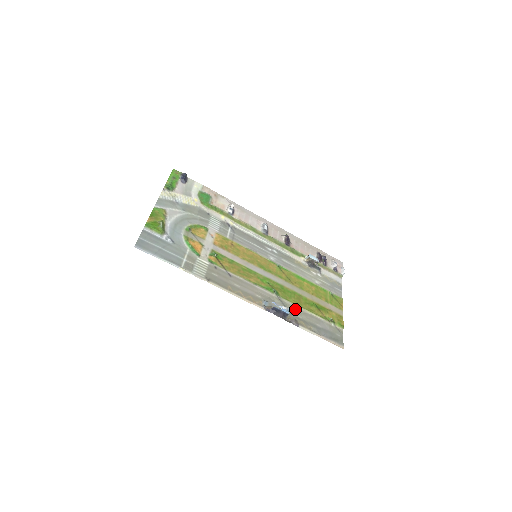
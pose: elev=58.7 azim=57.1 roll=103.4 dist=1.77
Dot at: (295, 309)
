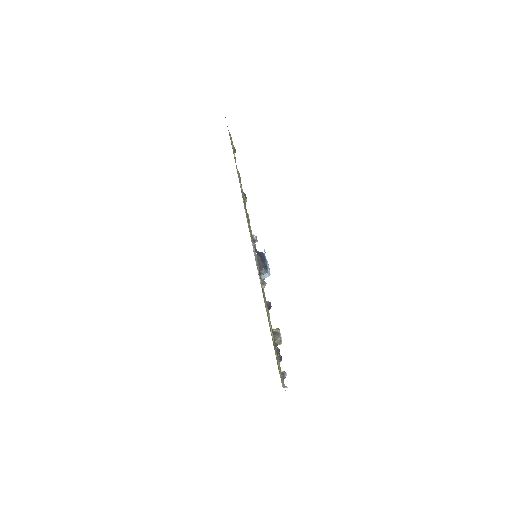
Dot at: occluded
